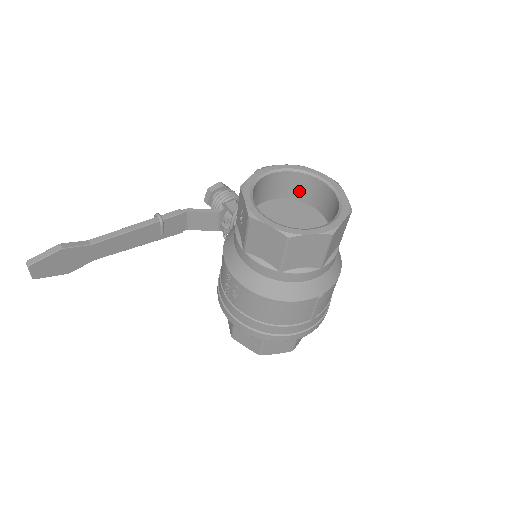
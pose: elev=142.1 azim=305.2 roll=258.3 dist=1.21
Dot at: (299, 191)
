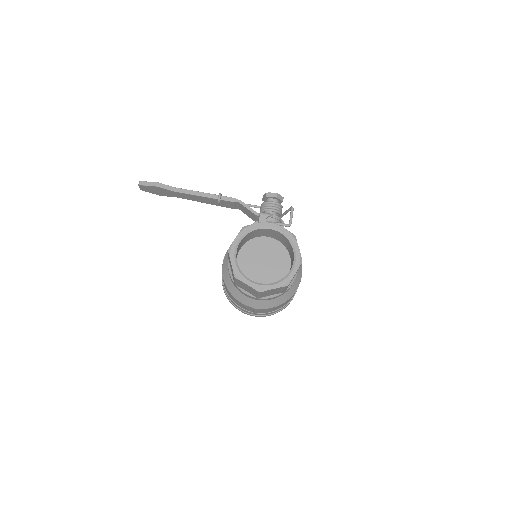
Dot at: (287, 246)
